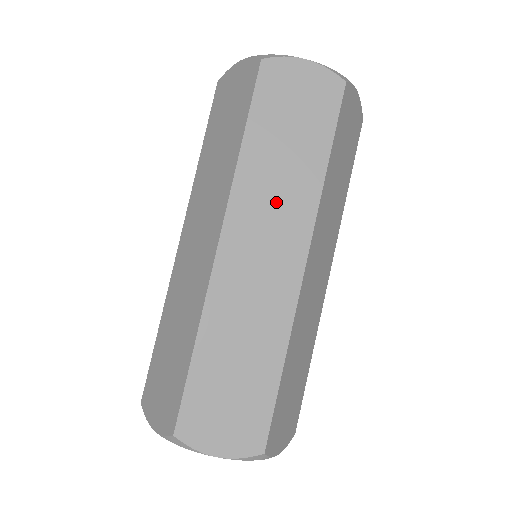
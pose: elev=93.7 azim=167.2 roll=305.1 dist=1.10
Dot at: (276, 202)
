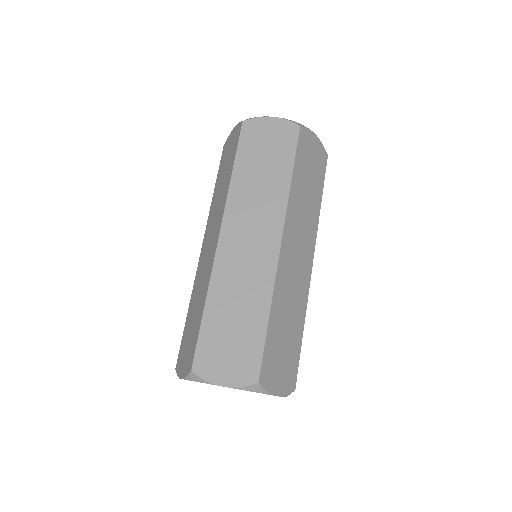
Dot at: (303, 222)
